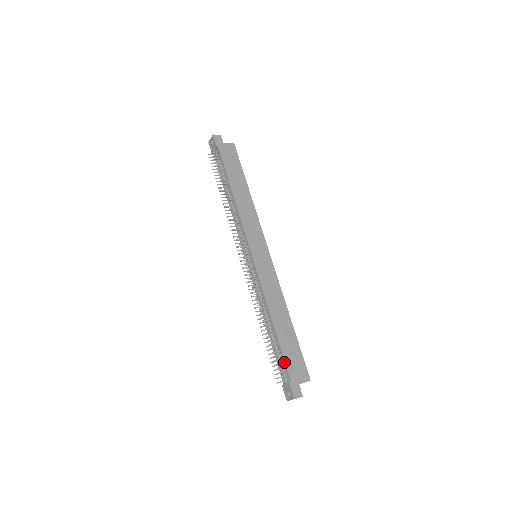
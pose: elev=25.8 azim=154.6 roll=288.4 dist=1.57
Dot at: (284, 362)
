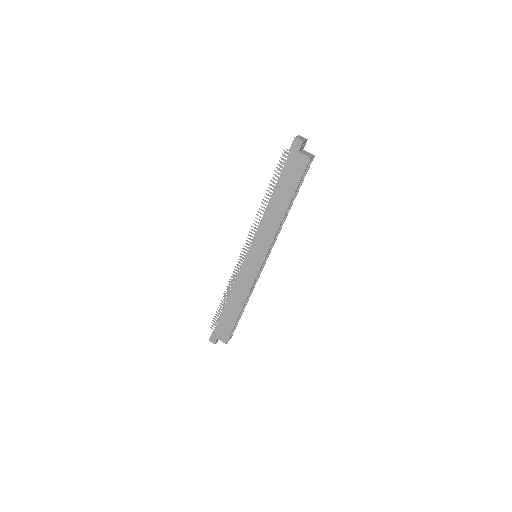
Dot at: (218, 322)
